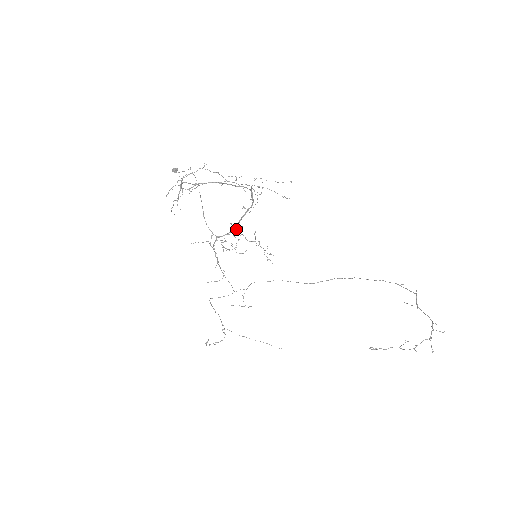
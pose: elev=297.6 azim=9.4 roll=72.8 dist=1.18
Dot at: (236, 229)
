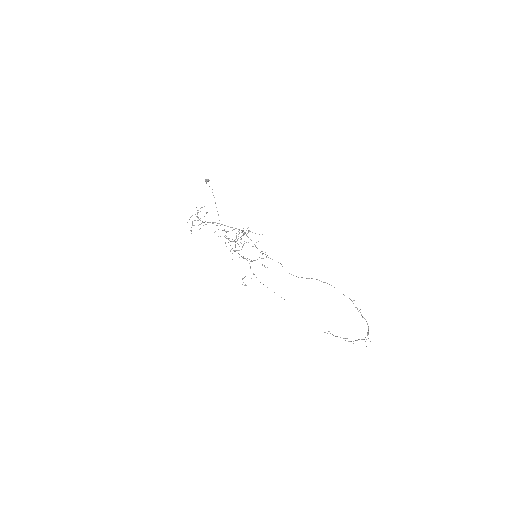
Dot at: (241, 239)
